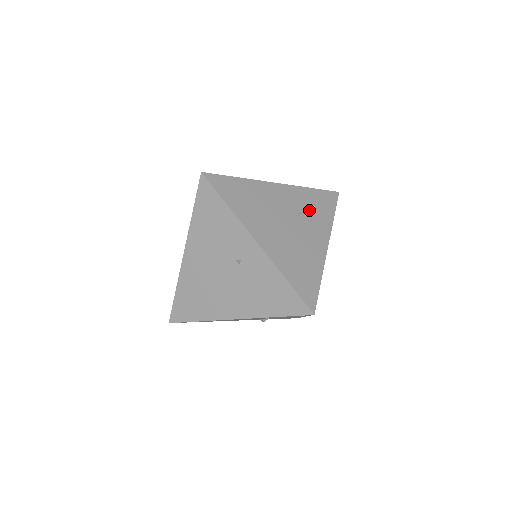
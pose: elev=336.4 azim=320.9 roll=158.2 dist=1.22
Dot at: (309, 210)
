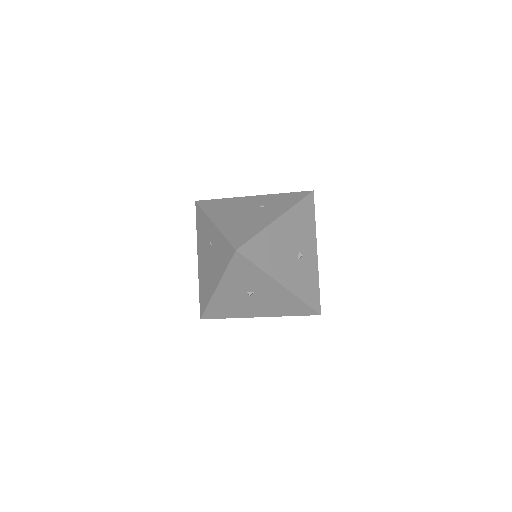
Dot at: (273, 203)
